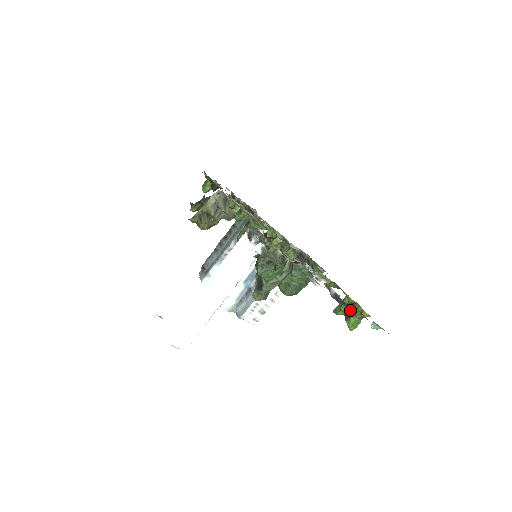
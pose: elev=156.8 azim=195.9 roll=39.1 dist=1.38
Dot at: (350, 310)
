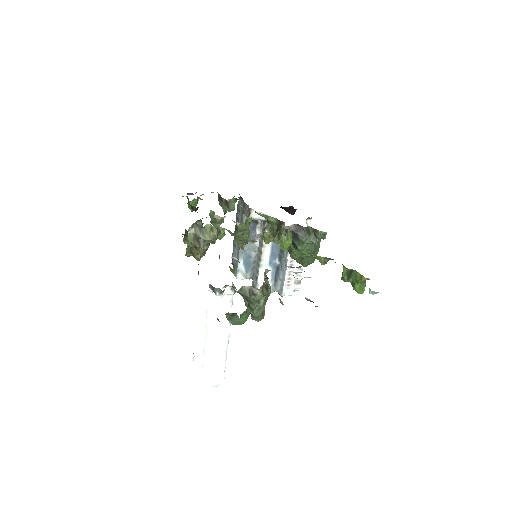
Dot at: (351, 278)
